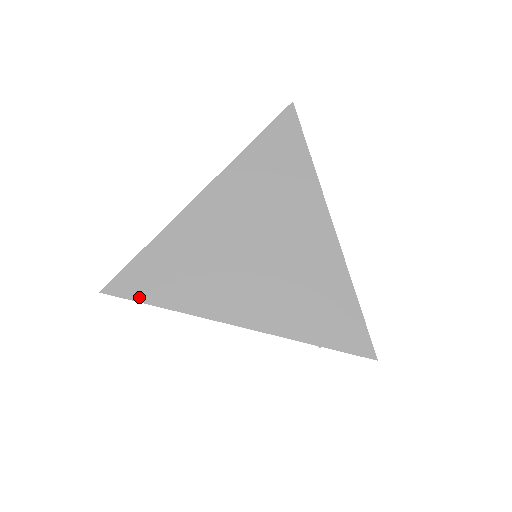
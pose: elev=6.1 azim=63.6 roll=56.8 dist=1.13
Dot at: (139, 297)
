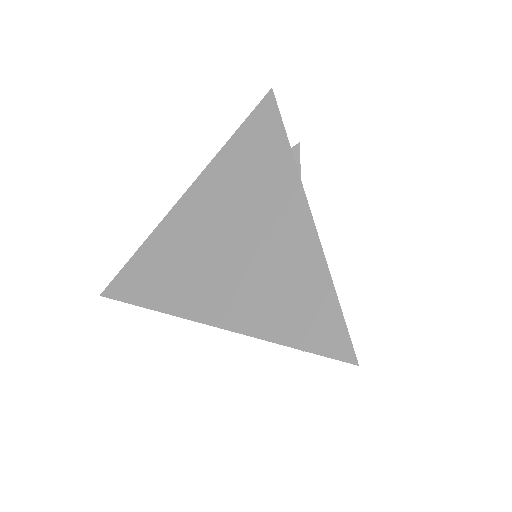
Dot at: (128, 299)
